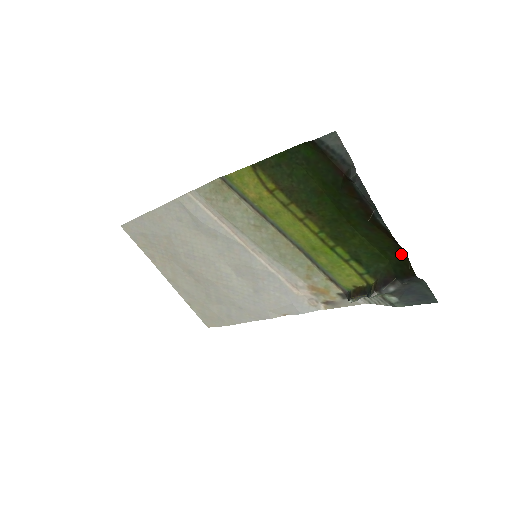
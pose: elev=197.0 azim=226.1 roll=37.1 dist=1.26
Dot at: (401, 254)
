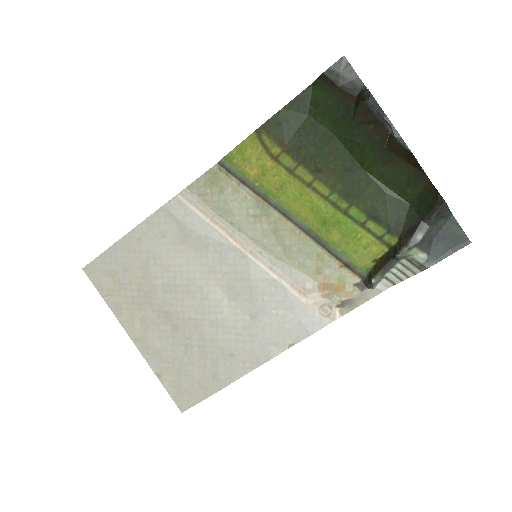
Dot at: (423, 183)
